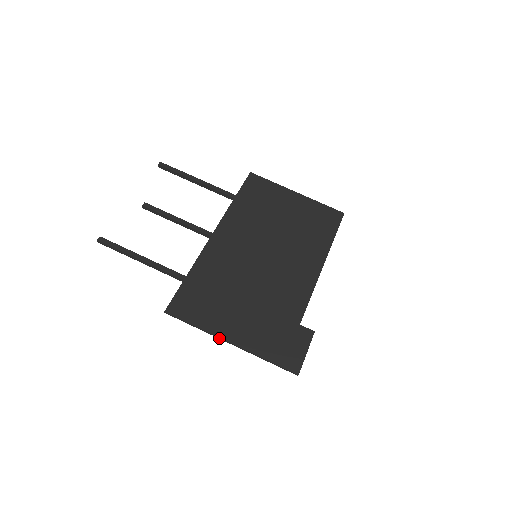
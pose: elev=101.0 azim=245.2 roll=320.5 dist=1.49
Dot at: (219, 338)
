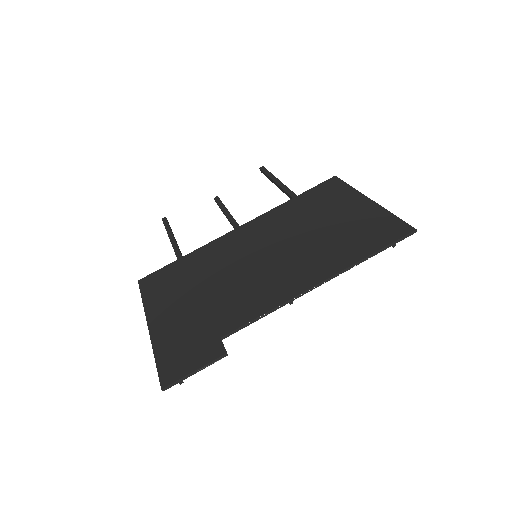
Dot at: (147, 318)
